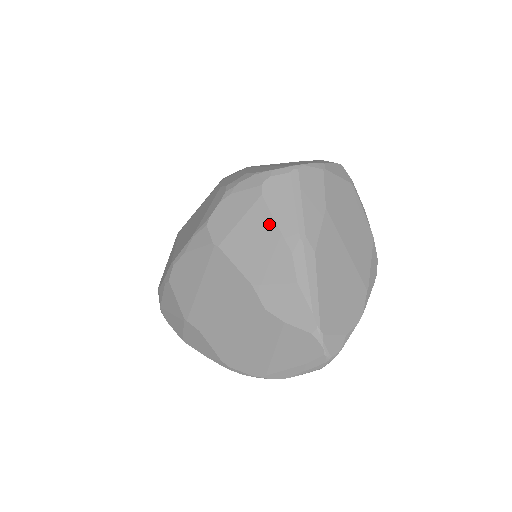
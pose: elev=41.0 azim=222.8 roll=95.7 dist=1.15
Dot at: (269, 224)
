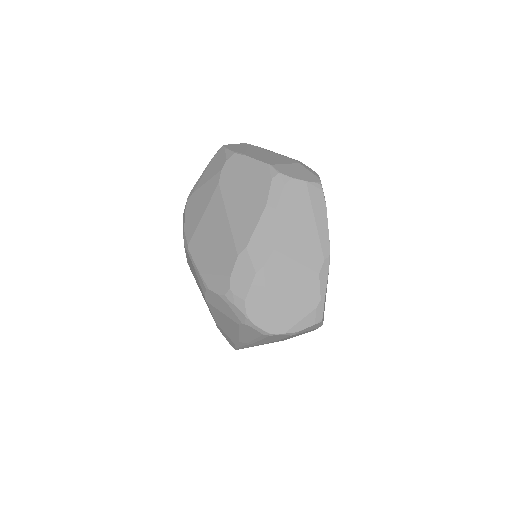
Dot at: (235, 330)
